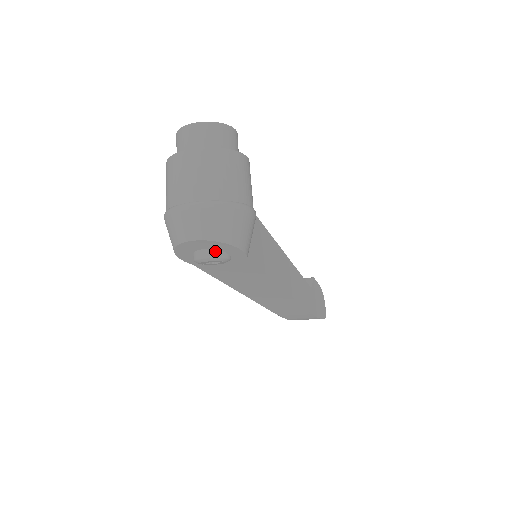
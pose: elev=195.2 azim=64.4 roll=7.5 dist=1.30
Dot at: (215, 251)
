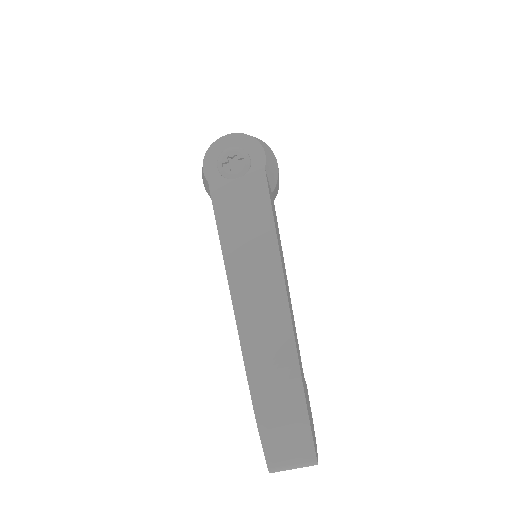
Dot at: (242, 150)
